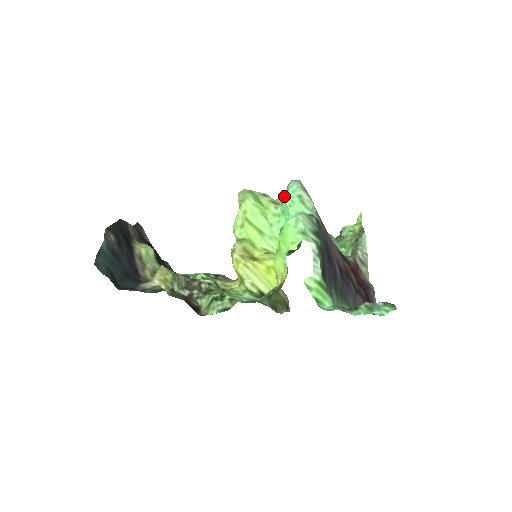
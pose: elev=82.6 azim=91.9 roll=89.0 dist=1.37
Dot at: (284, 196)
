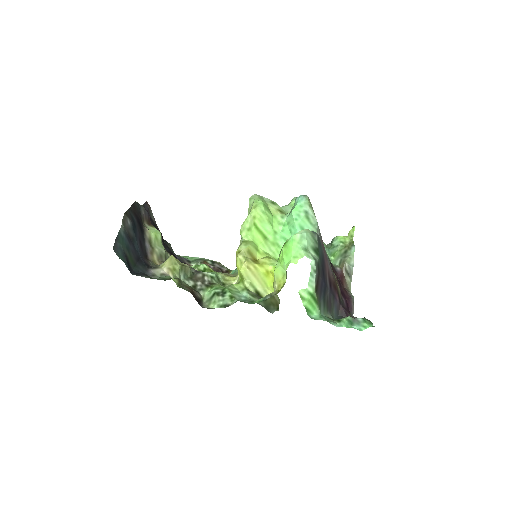
Dot at: (290, 205)
